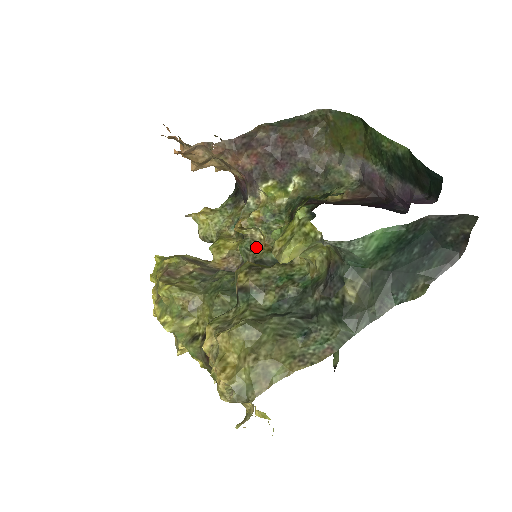
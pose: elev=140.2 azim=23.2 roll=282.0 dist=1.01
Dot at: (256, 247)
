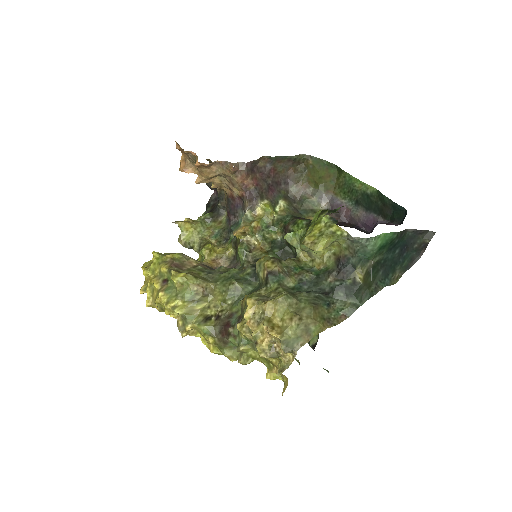
Dot at: (253, 250)
